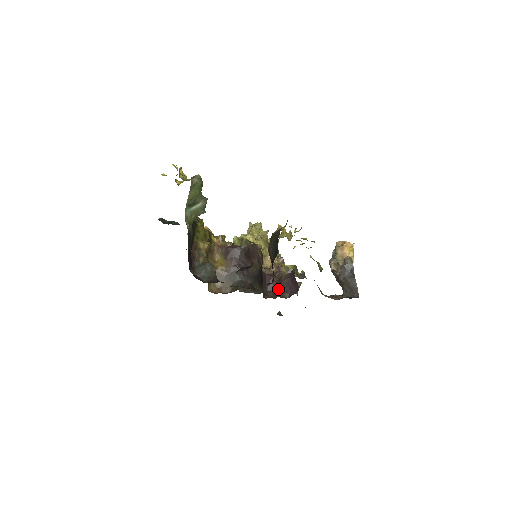
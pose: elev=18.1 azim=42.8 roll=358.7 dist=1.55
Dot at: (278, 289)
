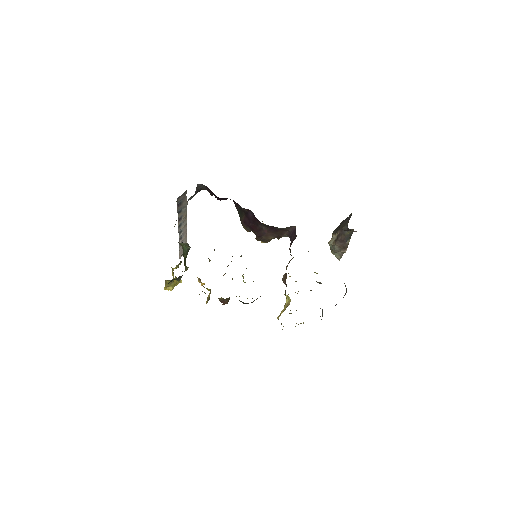
Dot at: occluded
